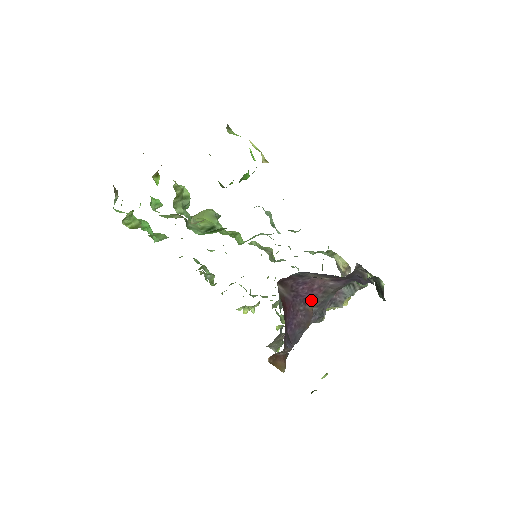
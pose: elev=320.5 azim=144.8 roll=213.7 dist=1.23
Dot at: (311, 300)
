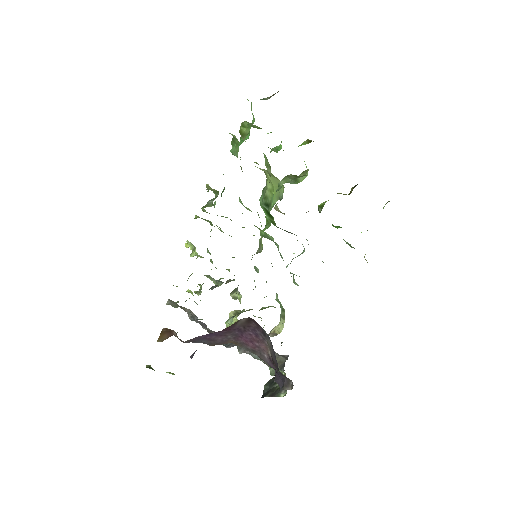
Dot at: (241, 341)
